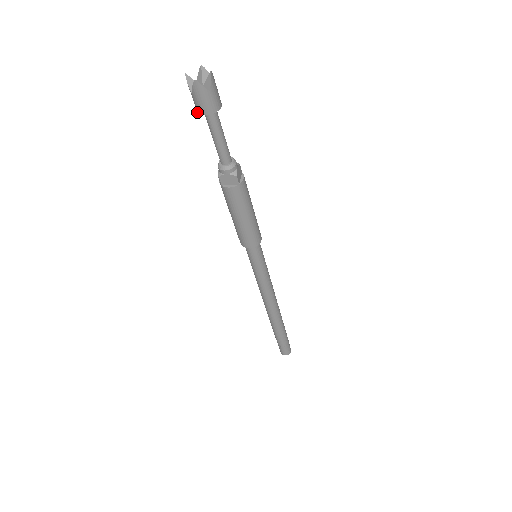
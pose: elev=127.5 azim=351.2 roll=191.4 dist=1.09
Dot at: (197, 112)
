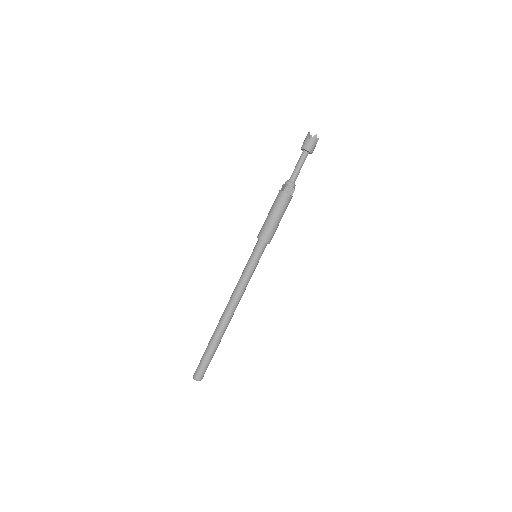
Dot at: (303, 149)
